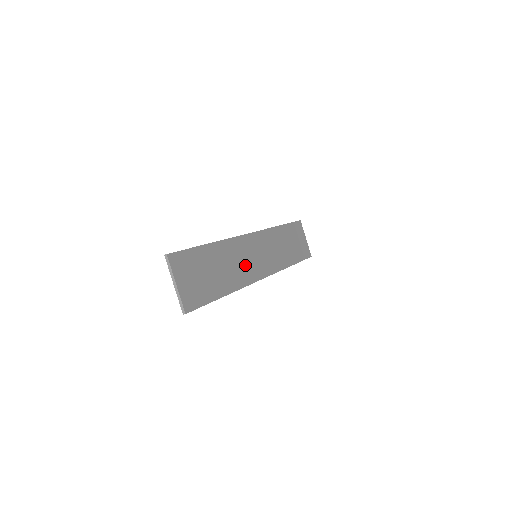
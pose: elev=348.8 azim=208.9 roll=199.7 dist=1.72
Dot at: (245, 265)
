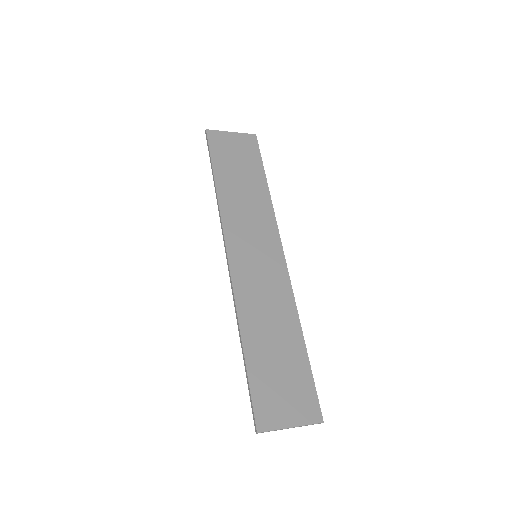
Dot at: (268, 286)
